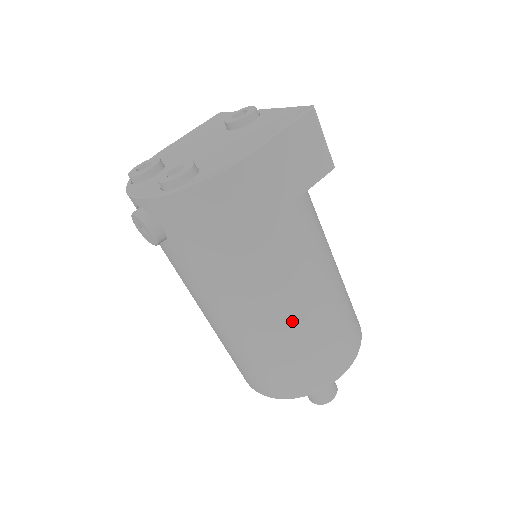
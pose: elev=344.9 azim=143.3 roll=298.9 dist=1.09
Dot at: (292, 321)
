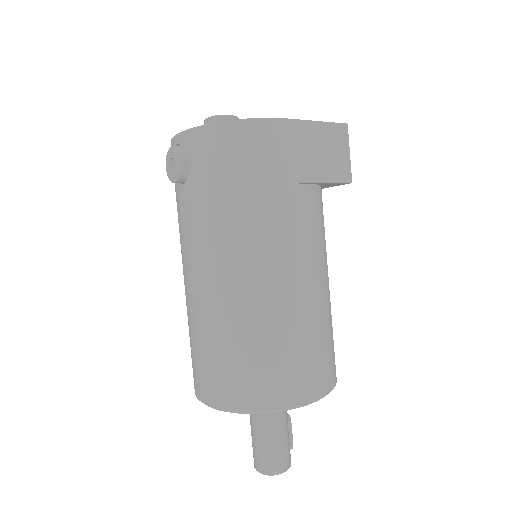
Dot at: (273, 299)
